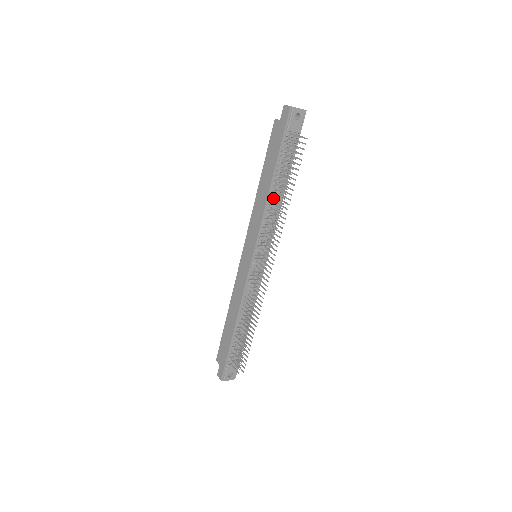
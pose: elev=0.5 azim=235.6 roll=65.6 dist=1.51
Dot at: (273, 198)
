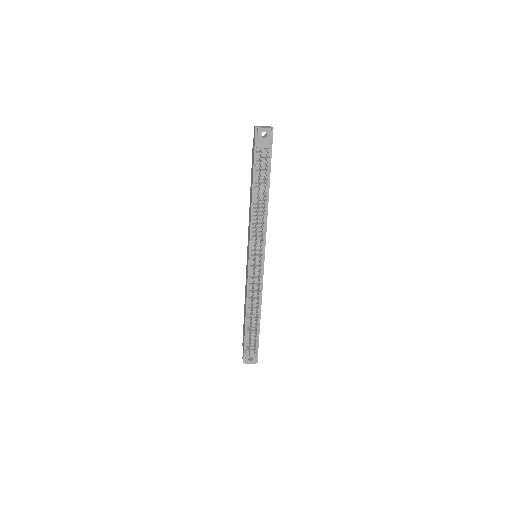
Dot at: (256, 206)
